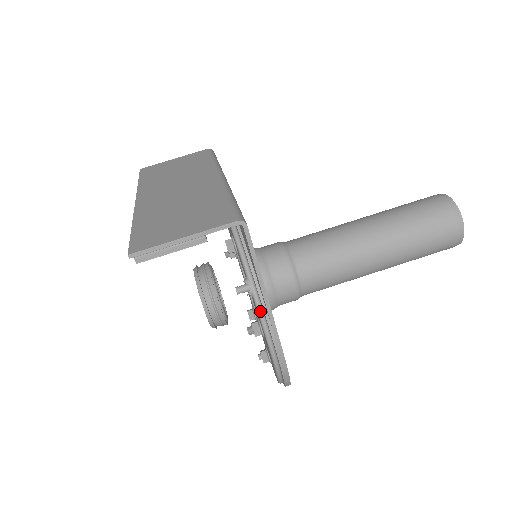
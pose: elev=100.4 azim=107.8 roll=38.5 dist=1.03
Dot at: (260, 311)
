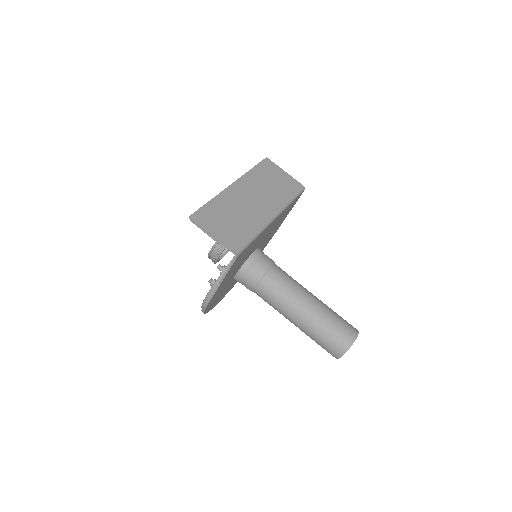
Dot at: (216, 283)
